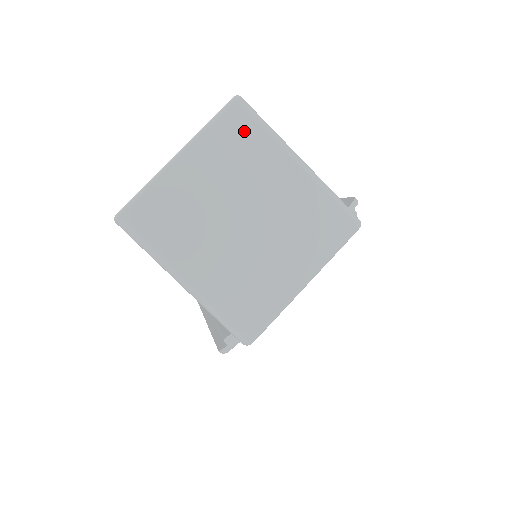
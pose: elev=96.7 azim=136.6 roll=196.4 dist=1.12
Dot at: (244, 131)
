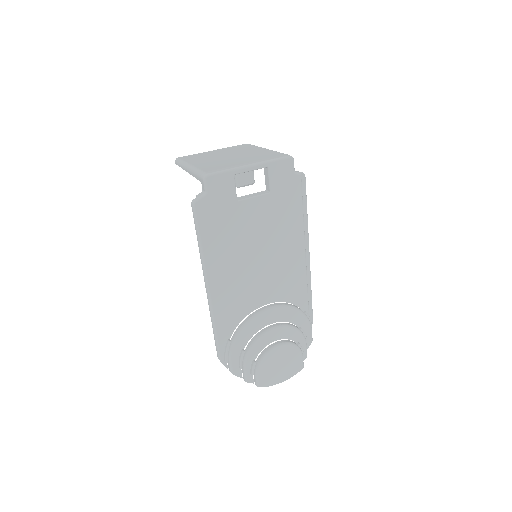
Dot at: (246, 146)
